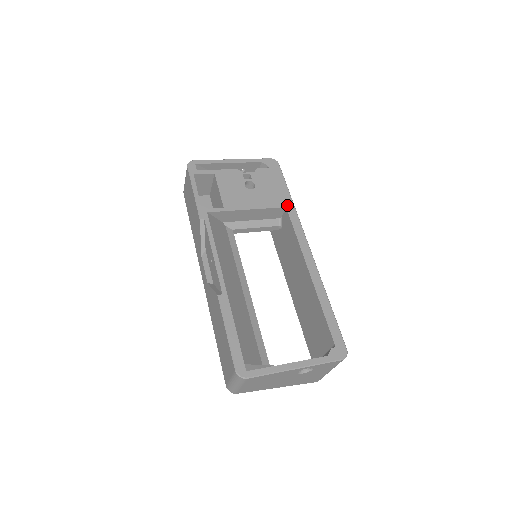
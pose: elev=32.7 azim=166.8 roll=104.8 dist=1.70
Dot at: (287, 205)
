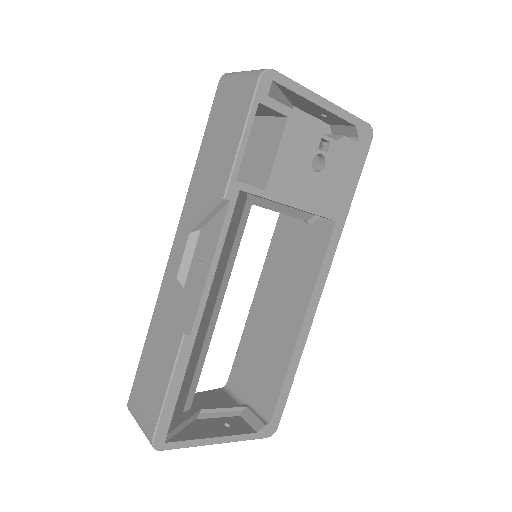
Dot at: (339, 218)
